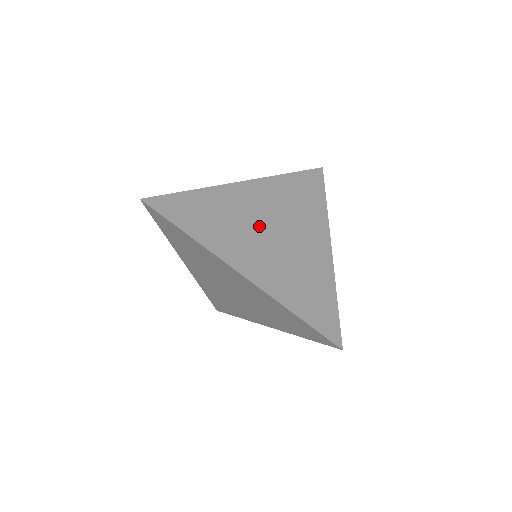
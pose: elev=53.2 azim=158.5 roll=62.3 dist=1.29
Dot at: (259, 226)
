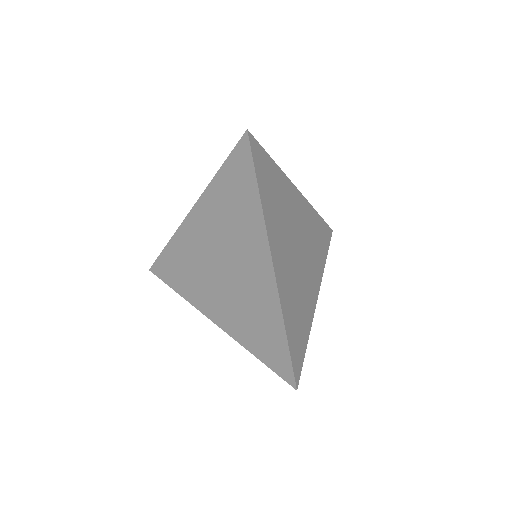
Dot at: (294, 237)
